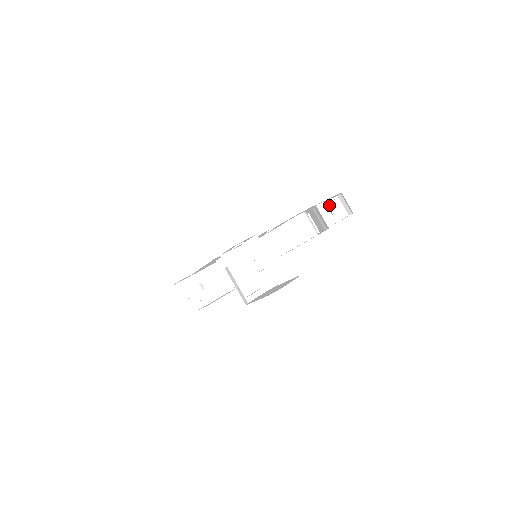
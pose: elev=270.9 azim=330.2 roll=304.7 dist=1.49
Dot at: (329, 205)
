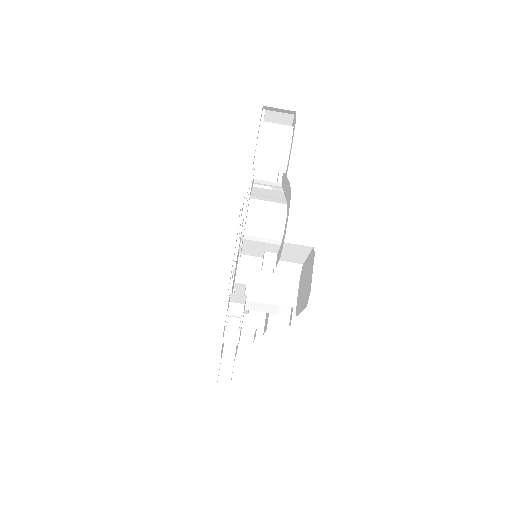
Dot at: (265, 135)
